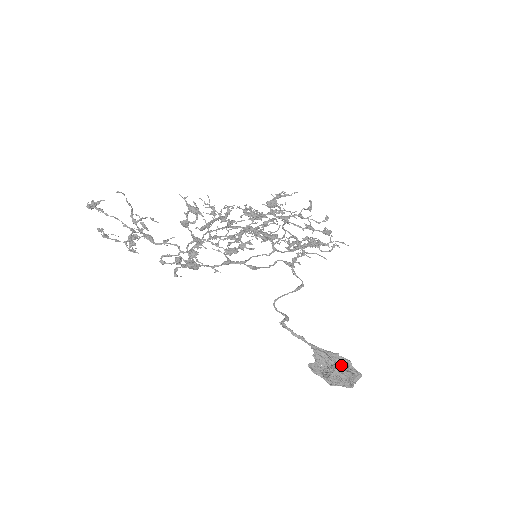
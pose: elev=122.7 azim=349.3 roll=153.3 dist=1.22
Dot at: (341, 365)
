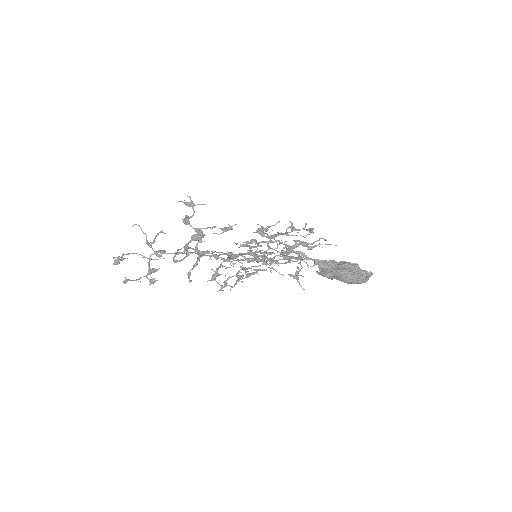
Dot at: occluded
